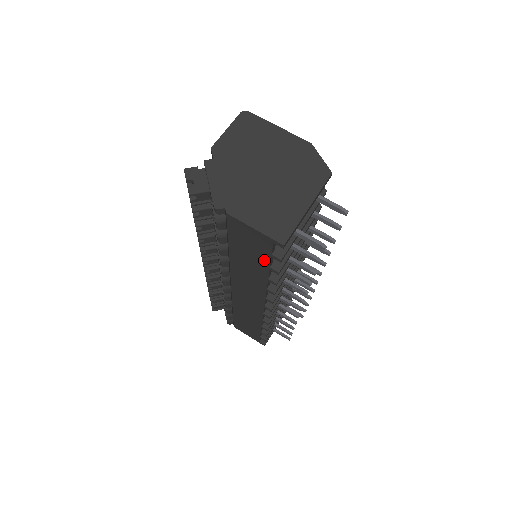
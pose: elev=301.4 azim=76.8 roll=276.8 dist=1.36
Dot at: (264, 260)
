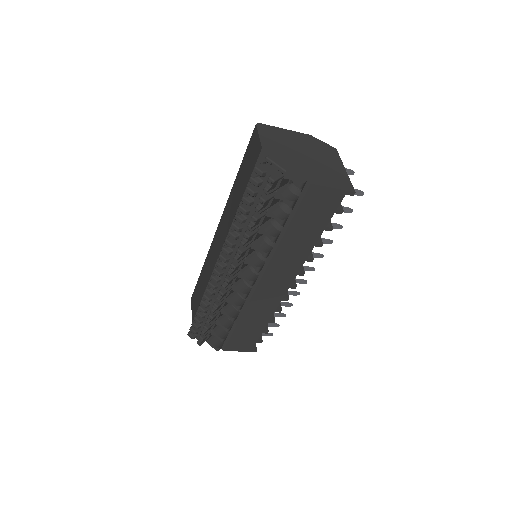
Dot at: (324, 221)
